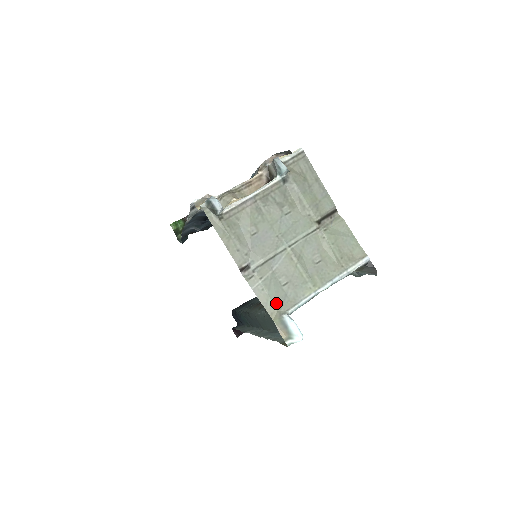
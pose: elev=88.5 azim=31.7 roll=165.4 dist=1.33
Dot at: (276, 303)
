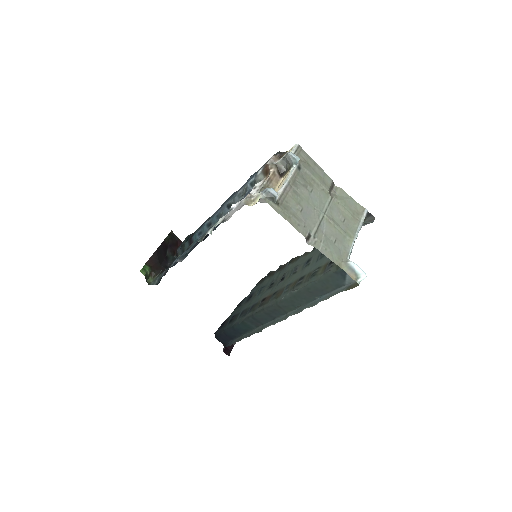
Dot at: (338, 256)
